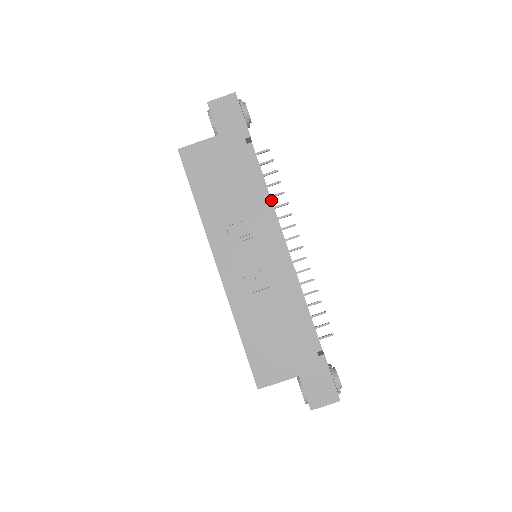
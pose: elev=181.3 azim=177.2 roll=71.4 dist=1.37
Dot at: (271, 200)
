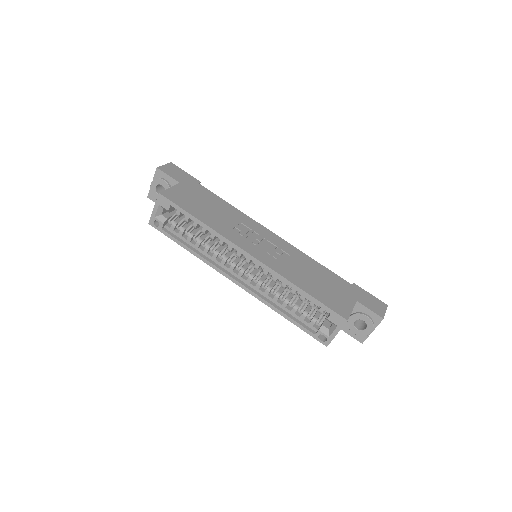
Dot at: occluded
